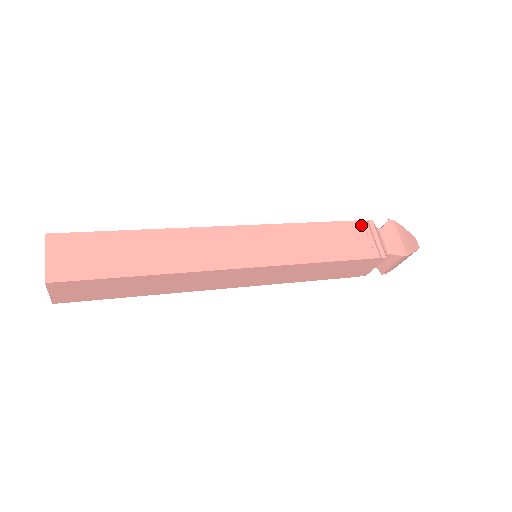
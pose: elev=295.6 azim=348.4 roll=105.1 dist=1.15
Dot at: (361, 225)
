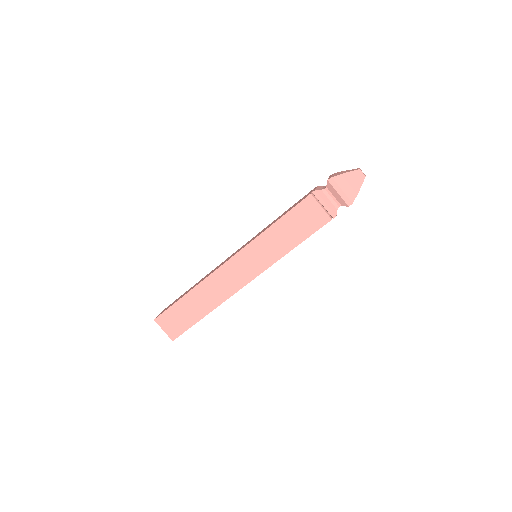
Dot at: (308, 193)
